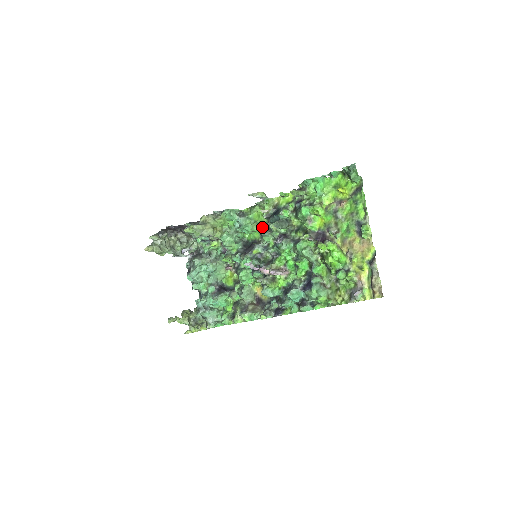
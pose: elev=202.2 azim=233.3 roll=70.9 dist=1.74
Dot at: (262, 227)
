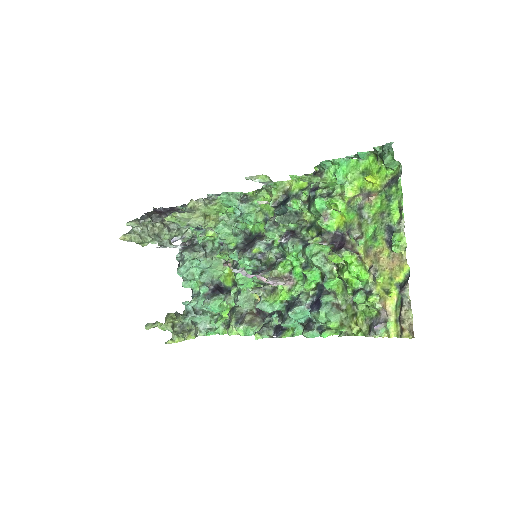
Dot at: (268, 218)
